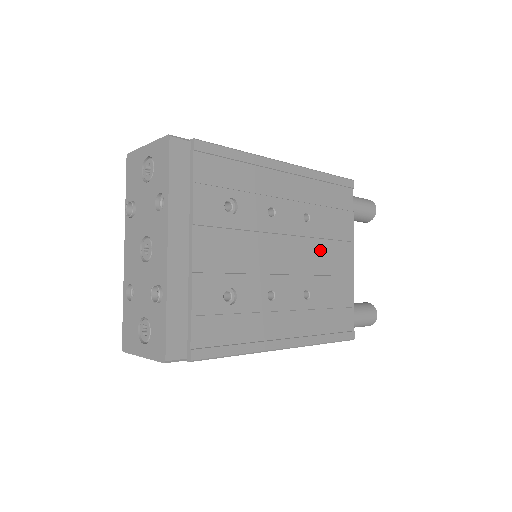
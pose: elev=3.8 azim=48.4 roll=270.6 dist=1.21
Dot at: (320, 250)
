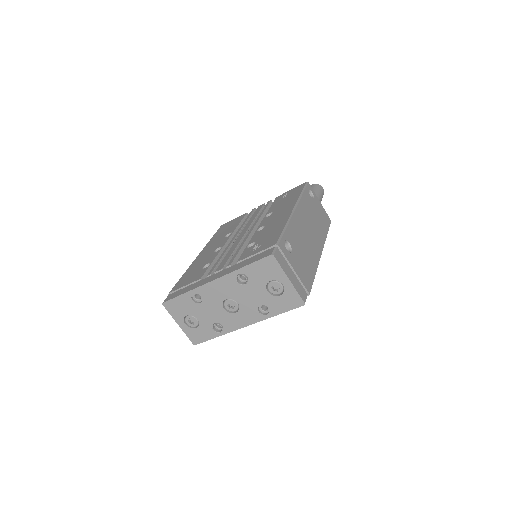
Dot at: occluded
